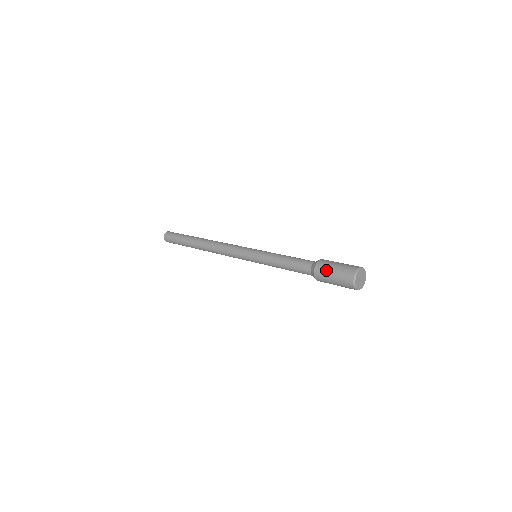
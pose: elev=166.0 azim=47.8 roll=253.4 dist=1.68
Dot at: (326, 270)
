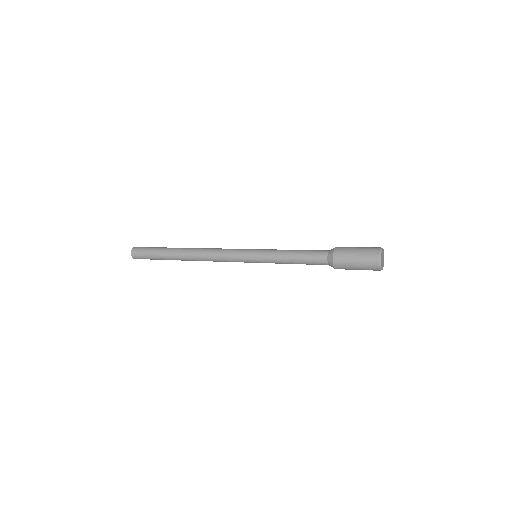
Dot at: (347, 260)
